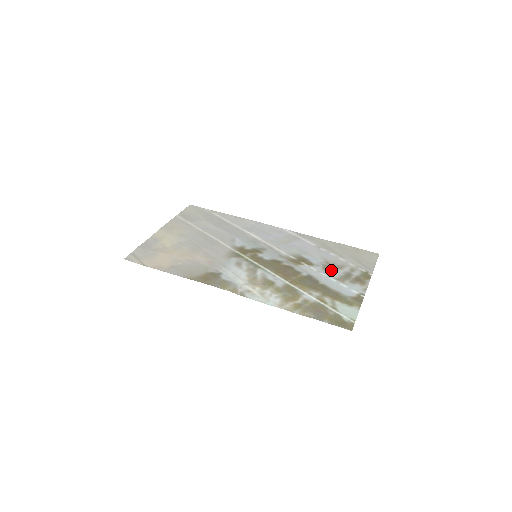
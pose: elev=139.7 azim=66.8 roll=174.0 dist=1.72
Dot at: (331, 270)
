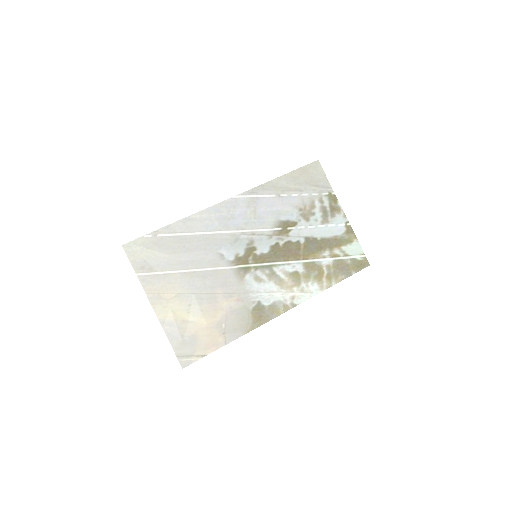
Dot at: (311, 217)
